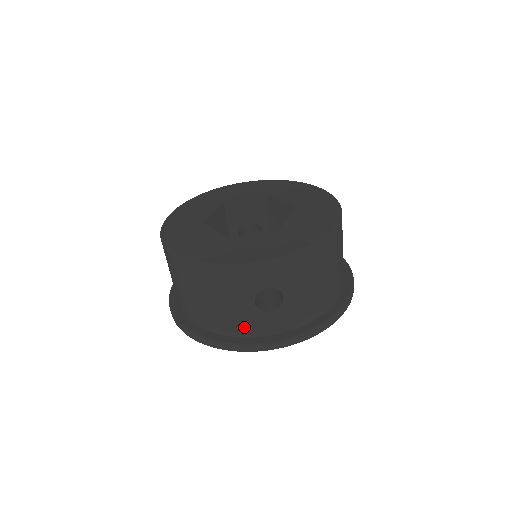
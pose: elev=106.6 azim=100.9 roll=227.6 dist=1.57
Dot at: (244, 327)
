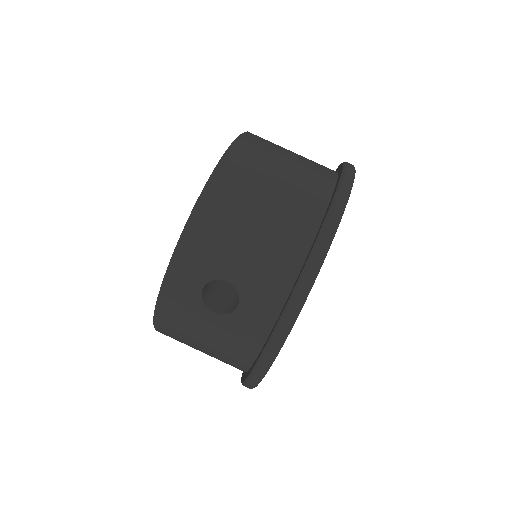
Dot at: (245, 342)
